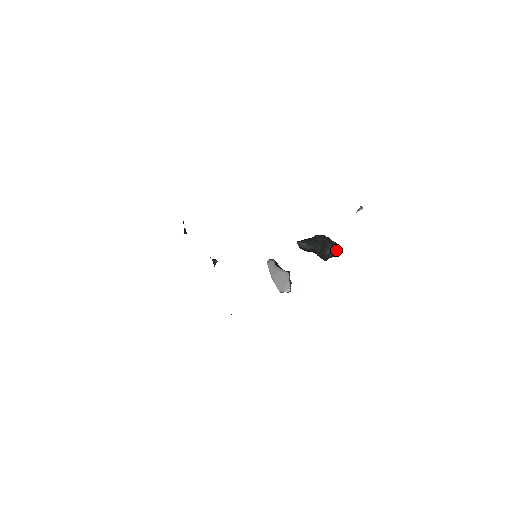
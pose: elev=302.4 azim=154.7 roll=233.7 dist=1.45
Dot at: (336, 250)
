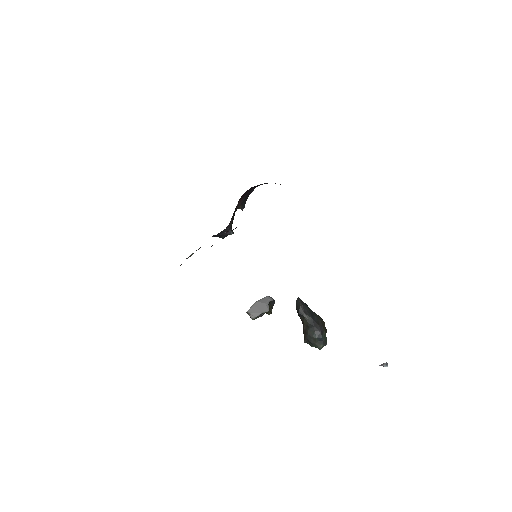
Dot at: (320, 342)
